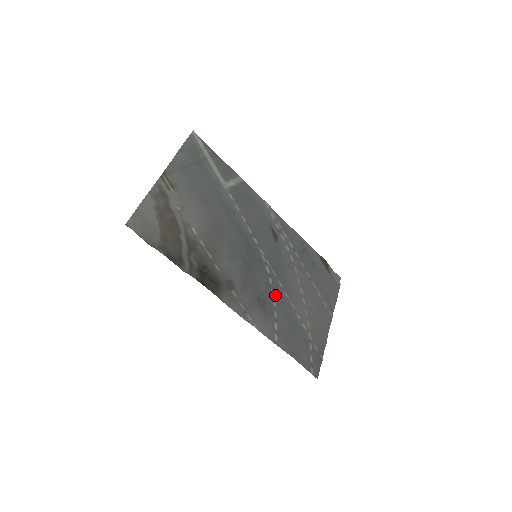
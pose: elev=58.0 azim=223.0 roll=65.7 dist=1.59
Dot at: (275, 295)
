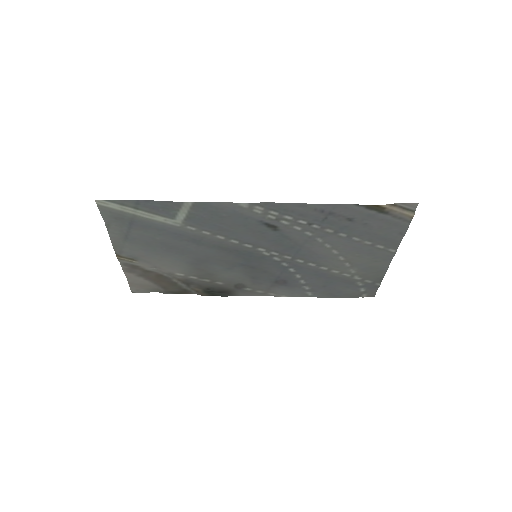
Dot at: (296, 270)
